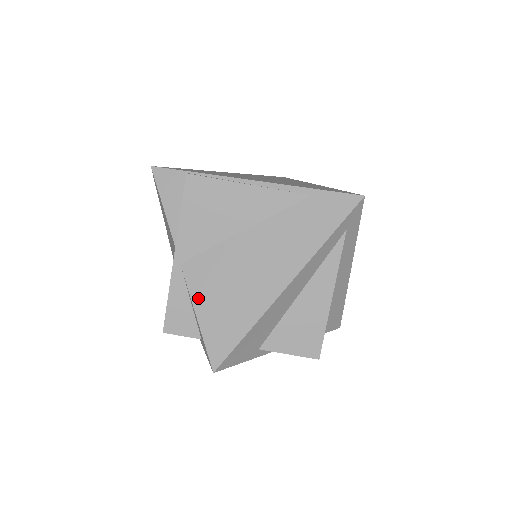
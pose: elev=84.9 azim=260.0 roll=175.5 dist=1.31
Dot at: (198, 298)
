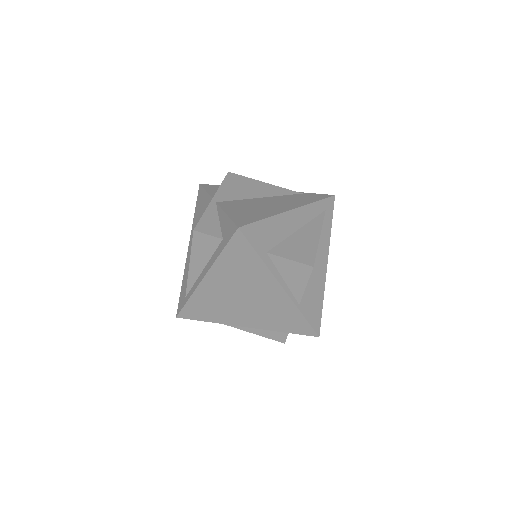
Dot at: (228, 210)
